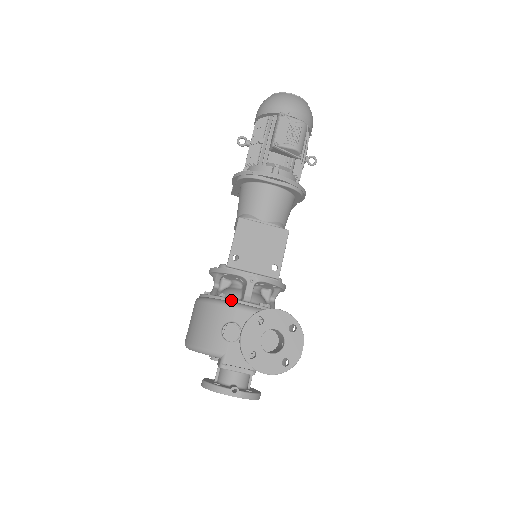
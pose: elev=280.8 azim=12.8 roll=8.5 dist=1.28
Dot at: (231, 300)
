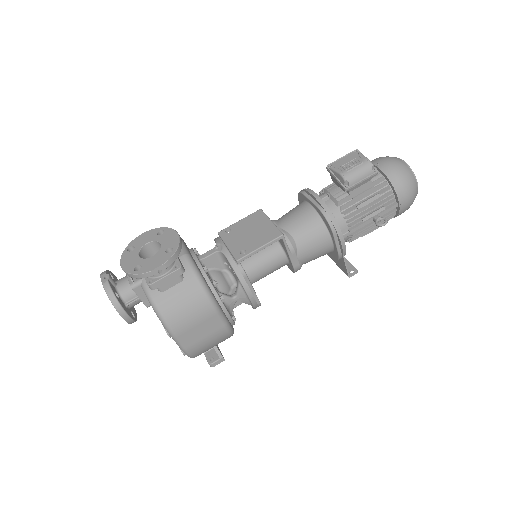
Dot at: (192, 250)
